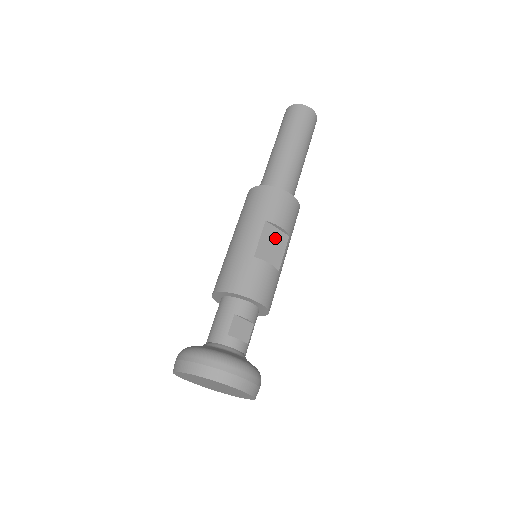
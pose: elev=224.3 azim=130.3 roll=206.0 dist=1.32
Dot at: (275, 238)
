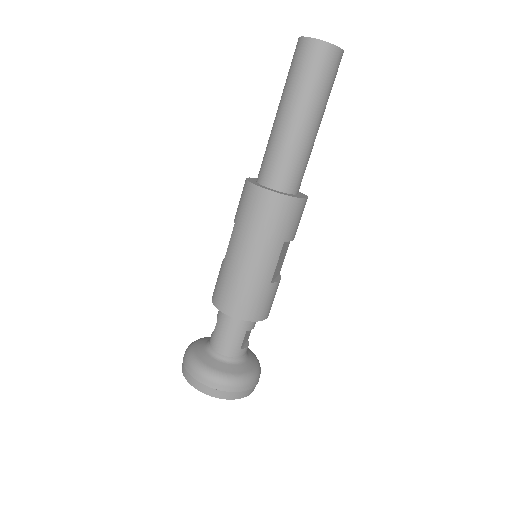
Dot at: (285, 249)
